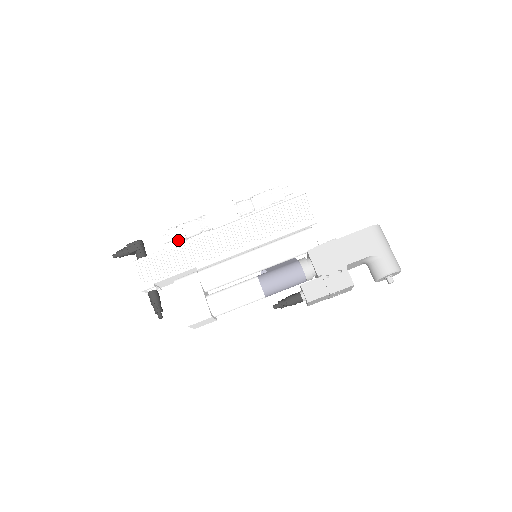
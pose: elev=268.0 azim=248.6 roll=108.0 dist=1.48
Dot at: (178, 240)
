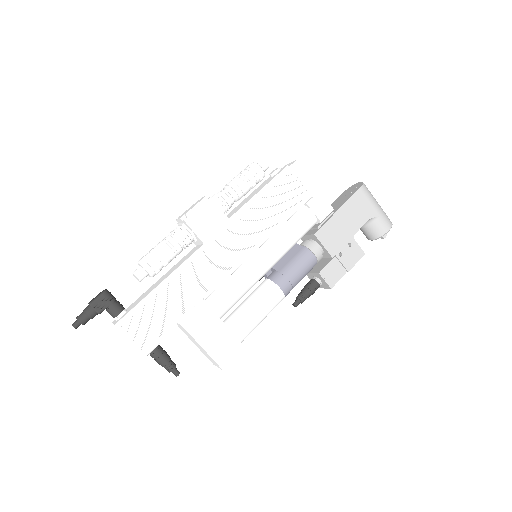
Dot at: (159, 271)
